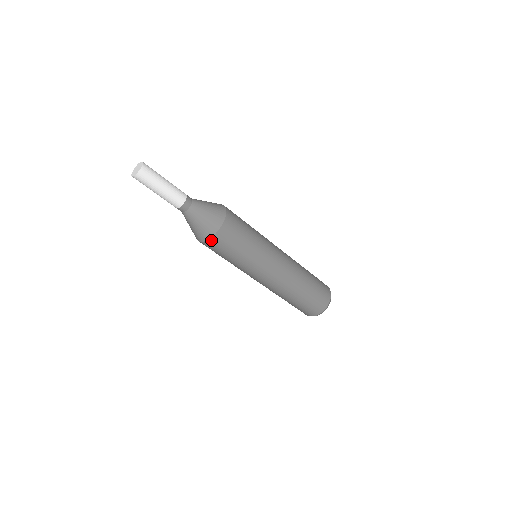
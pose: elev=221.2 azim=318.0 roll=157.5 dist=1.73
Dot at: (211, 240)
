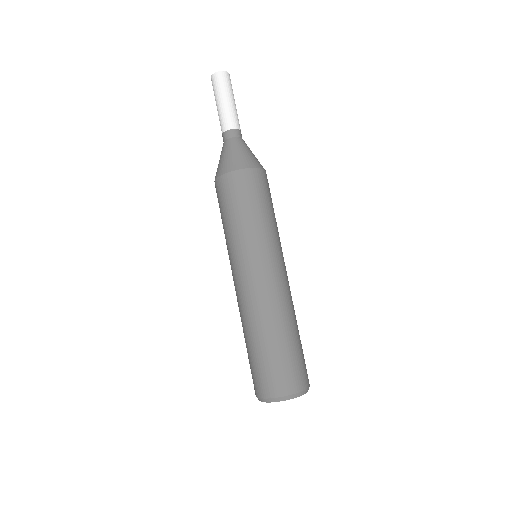
Dot at: (259, 171)
